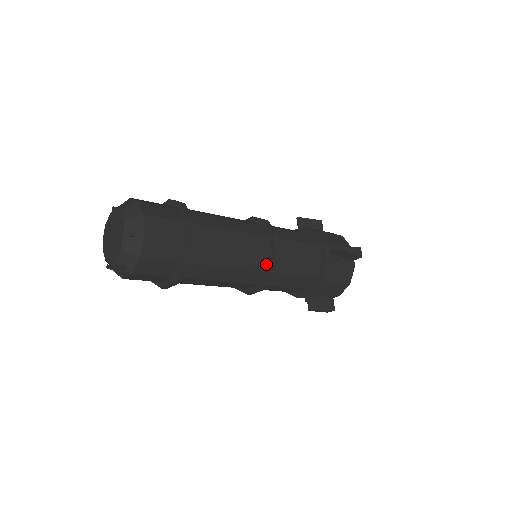
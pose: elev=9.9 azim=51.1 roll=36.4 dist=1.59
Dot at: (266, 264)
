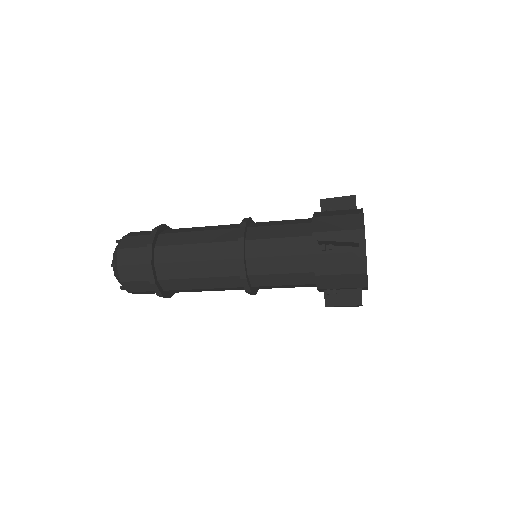
Dot at: (238, 269)
